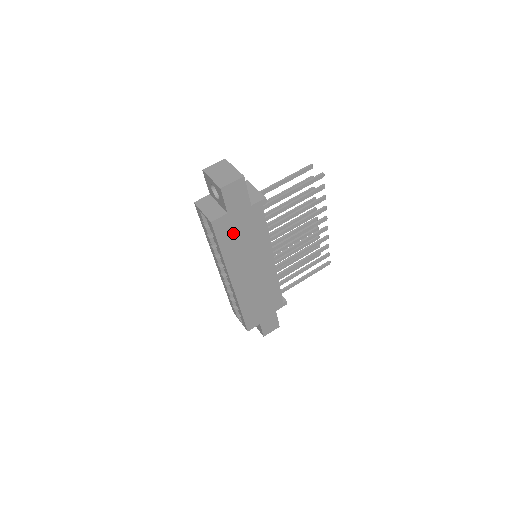
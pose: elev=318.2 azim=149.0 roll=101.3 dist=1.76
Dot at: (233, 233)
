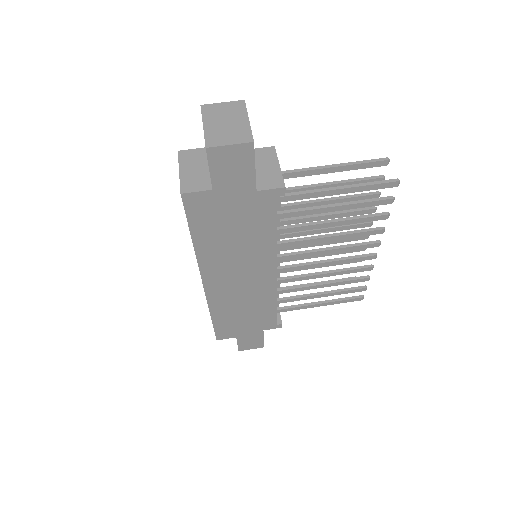
Dot at: (217, 220)
